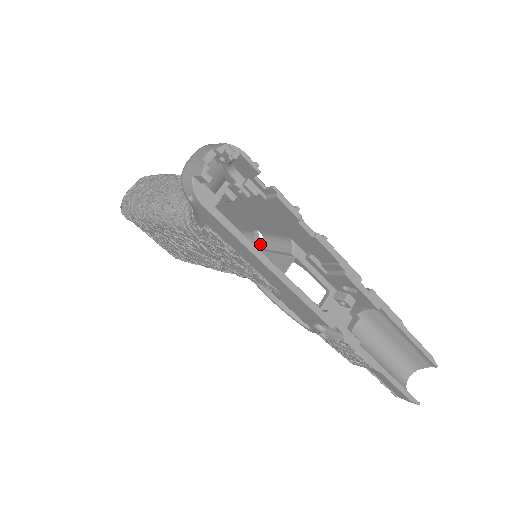
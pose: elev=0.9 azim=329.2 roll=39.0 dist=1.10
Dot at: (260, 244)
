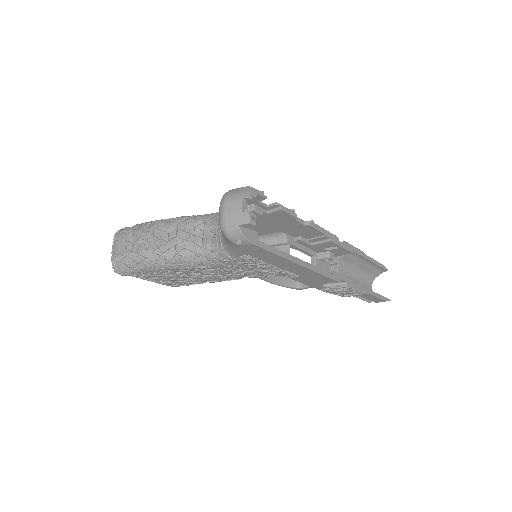
Dot at: occluded
